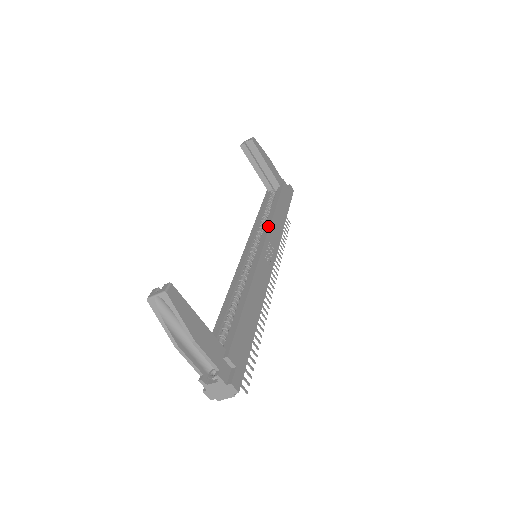
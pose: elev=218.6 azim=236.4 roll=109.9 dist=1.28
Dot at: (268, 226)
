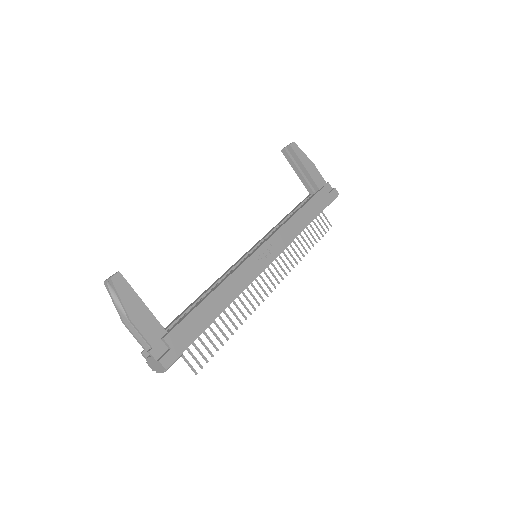
Dot at: (277, 229)
